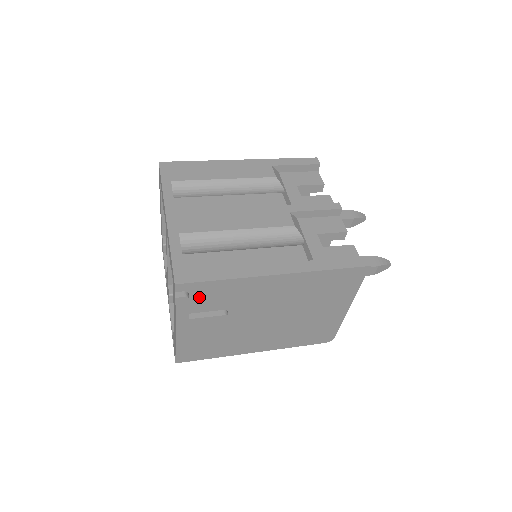
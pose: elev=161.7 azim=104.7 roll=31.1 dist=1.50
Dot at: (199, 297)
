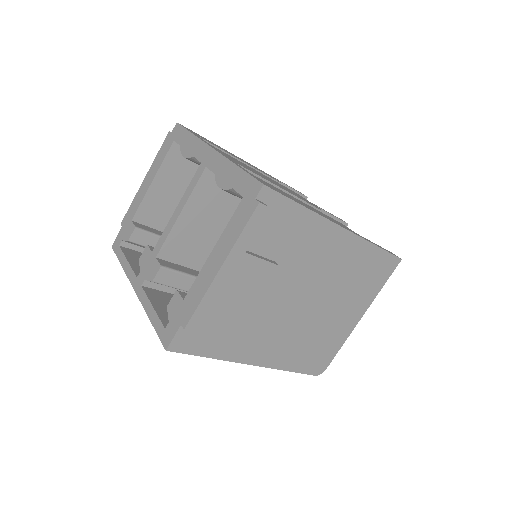
Dot at: (268, 223)
